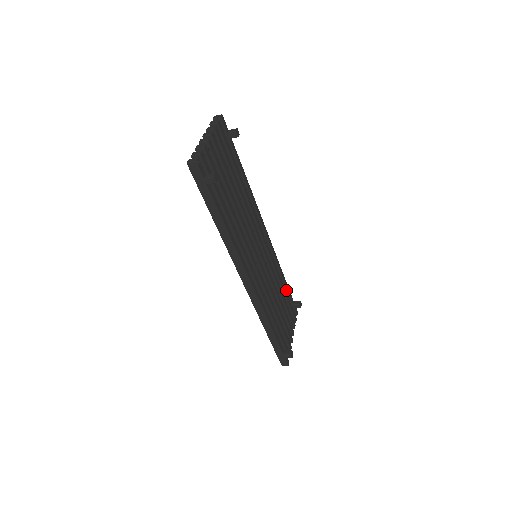
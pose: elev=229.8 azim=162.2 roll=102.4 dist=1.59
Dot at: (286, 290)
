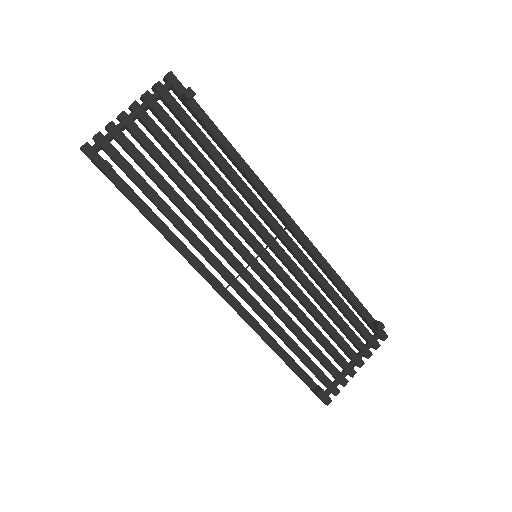
Dot at: (352, 303)
